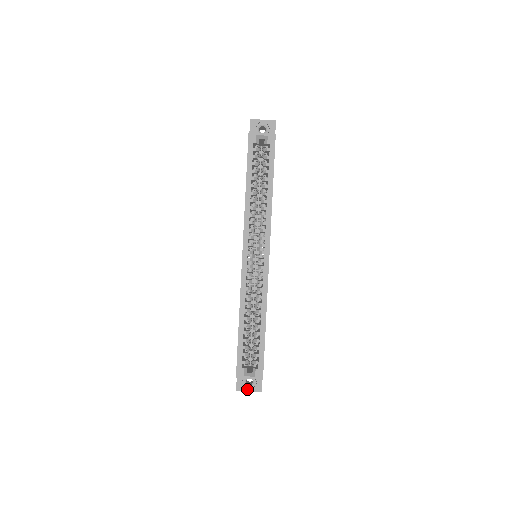
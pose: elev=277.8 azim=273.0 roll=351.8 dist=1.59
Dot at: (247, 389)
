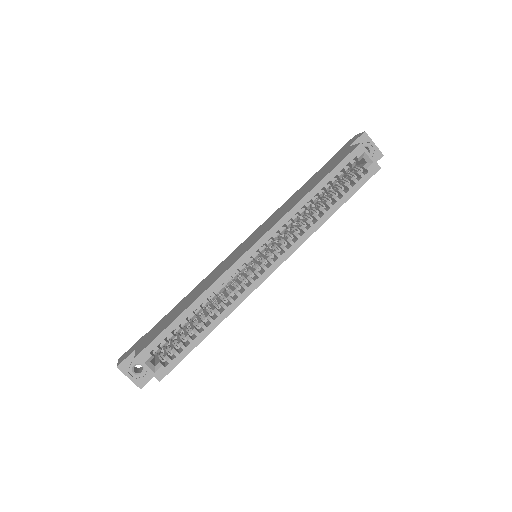
Dot at: (129, 374)
